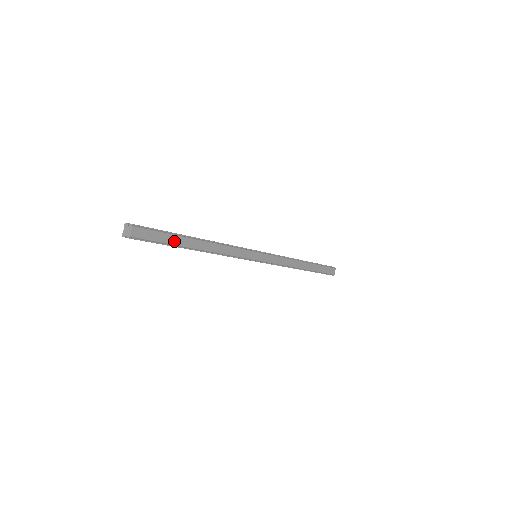
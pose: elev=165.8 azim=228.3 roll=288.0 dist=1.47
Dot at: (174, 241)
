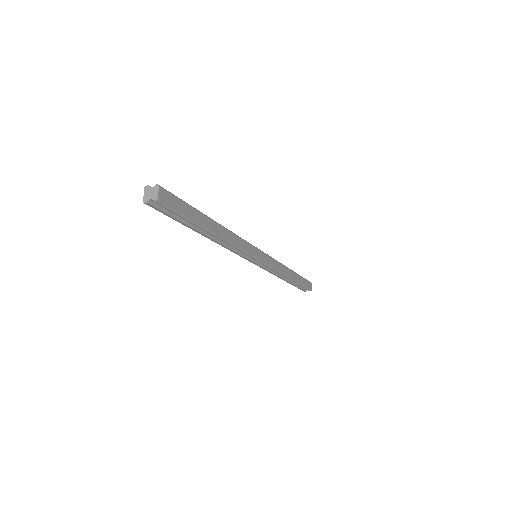
Dot at: (195, 217)
